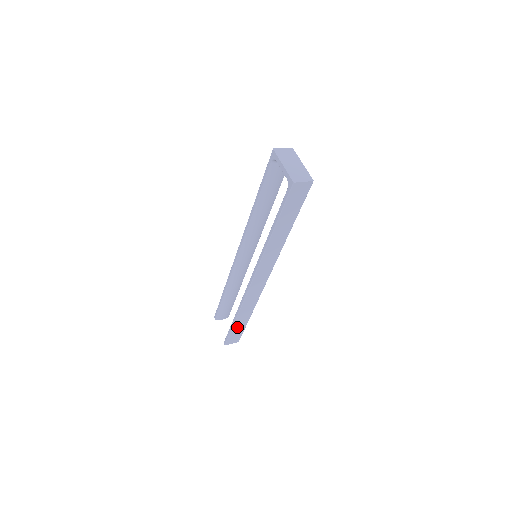
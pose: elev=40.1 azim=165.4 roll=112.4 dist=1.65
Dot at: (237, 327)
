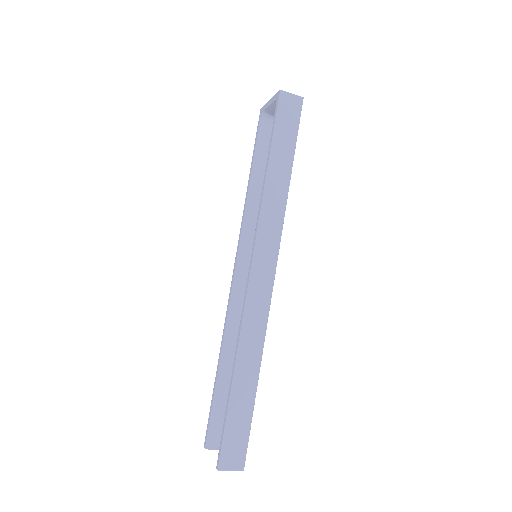
Dot at: (237, 409)
